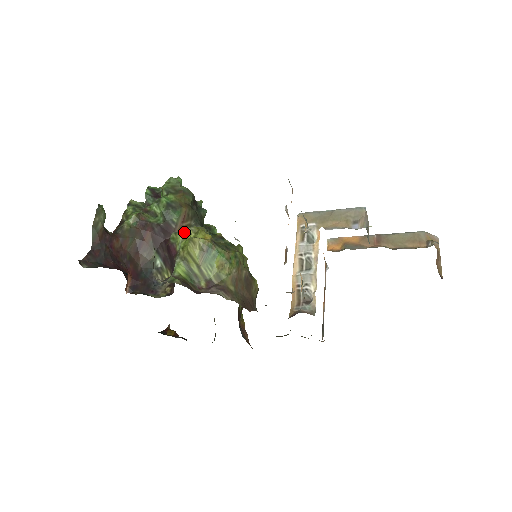
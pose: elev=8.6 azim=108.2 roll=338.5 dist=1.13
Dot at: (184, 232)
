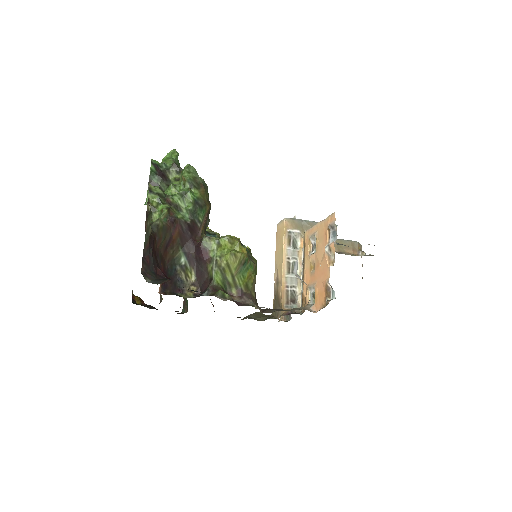
Dot at: (219, 239)
